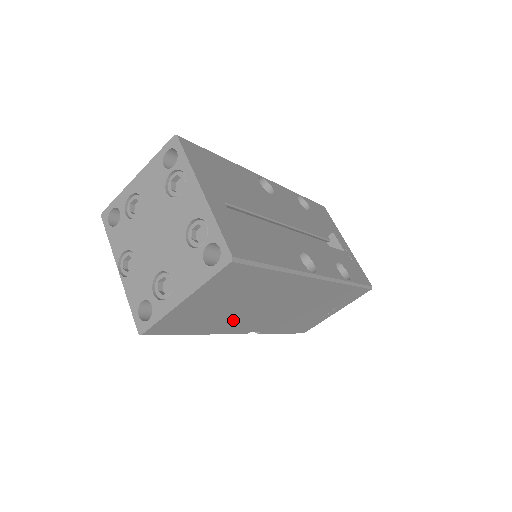
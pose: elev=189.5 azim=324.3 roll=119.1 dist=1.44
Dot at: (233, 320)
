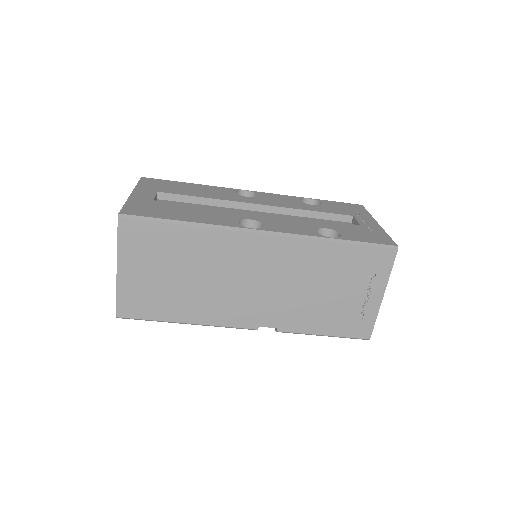
Dot at: (209, 302)
